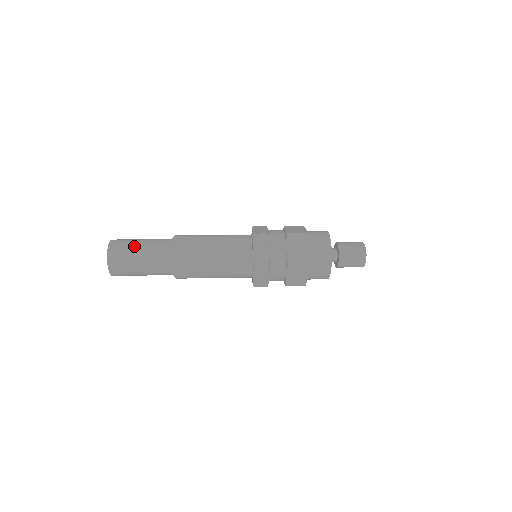
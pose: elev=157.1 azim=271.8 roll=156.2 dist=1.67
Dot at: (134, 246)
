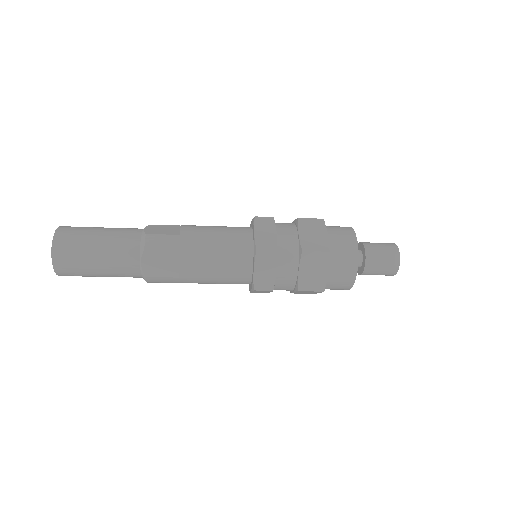
Dot at: (93, 229)
